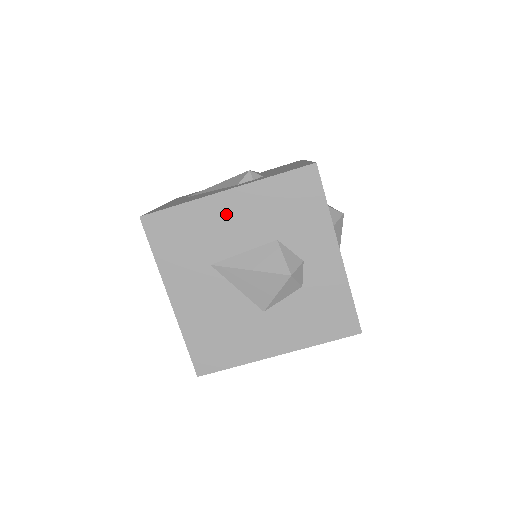
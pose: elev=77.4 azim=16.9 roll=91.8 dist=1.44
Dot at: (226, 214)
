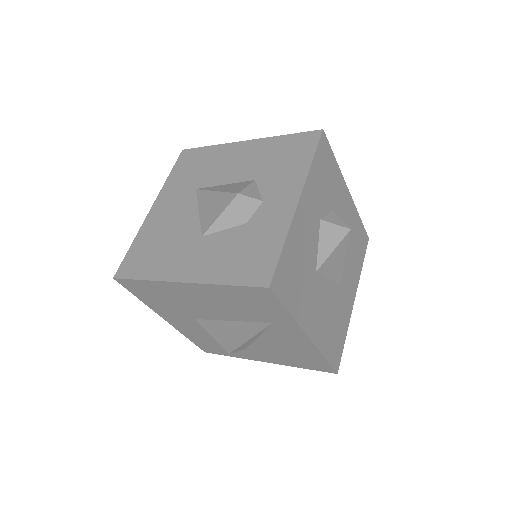
Dot at: (234, 156)
